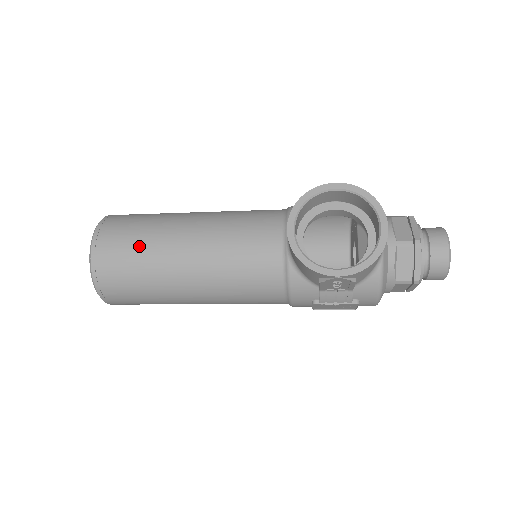
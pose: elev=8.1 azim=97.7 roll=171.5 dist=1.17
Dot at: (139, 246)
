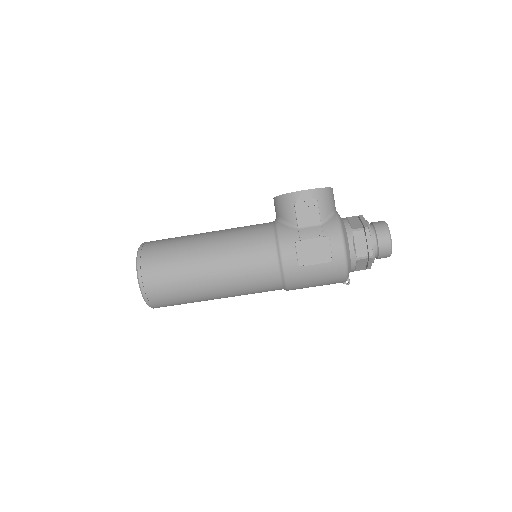
Dot at: occluded
